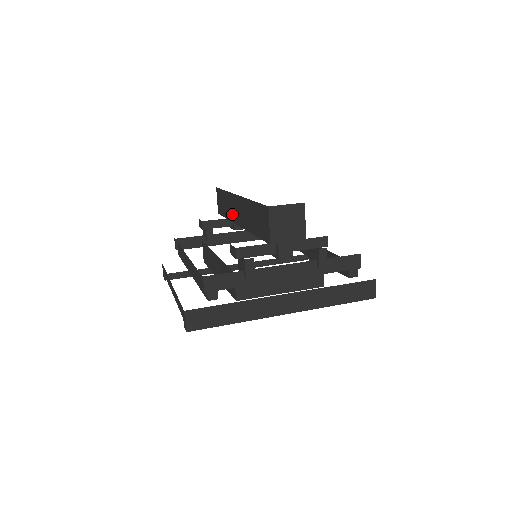
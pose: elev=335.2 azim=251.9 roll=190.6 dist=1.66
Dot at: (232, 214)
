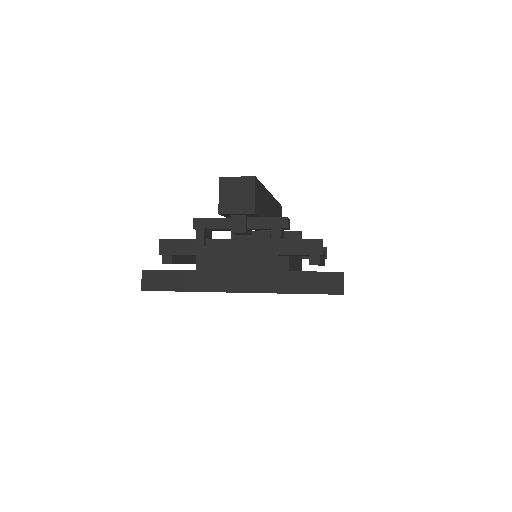
Dot at: occluded
